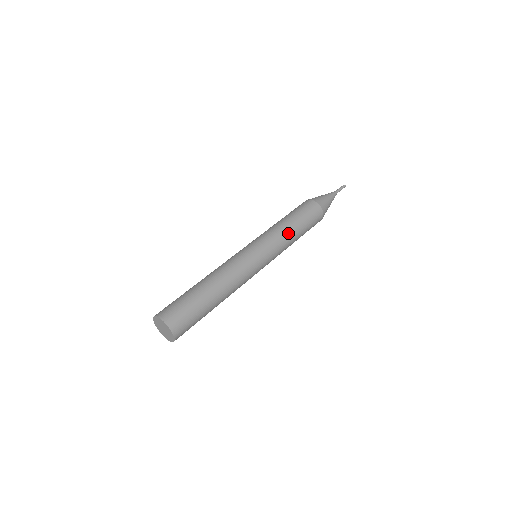
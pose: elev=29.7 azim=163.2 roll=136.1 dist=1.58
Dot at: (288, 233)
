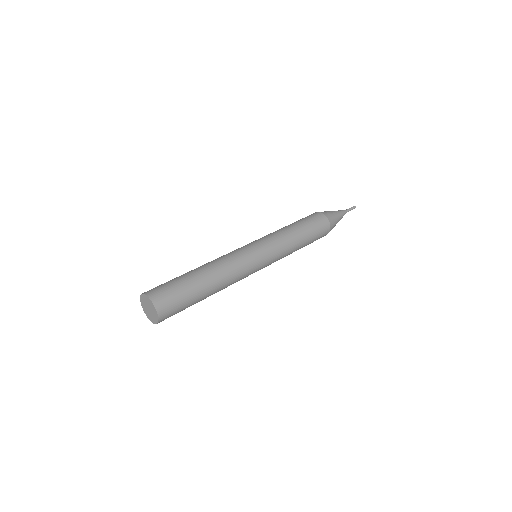
Dot at: (293, 241)
